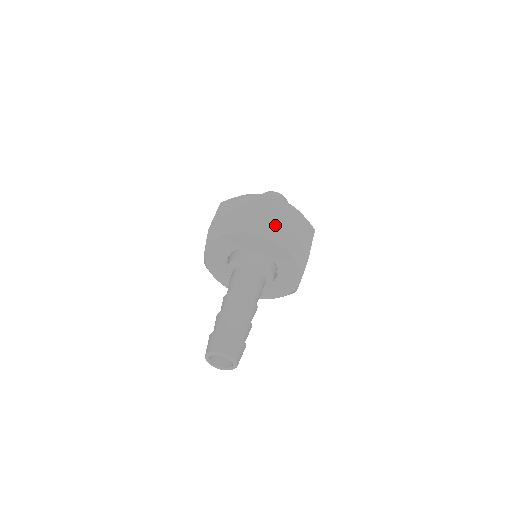
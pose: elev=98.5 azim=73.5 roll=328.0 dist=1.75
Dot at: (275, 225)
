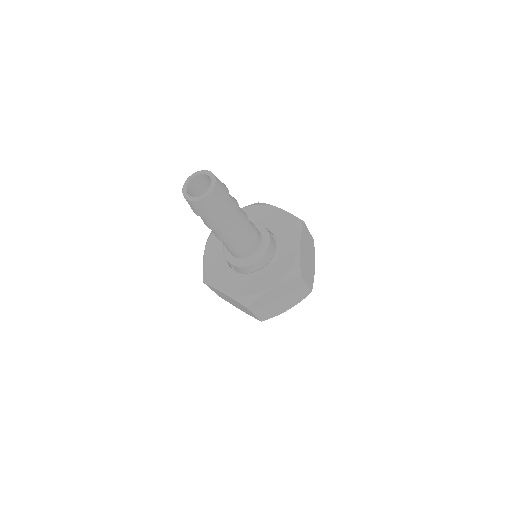
Dot at: (305, 236)
